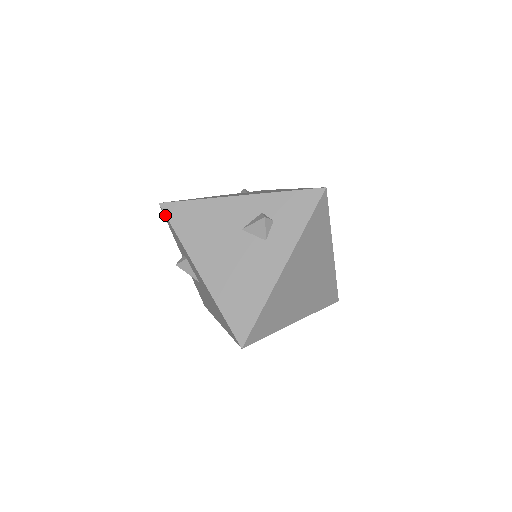
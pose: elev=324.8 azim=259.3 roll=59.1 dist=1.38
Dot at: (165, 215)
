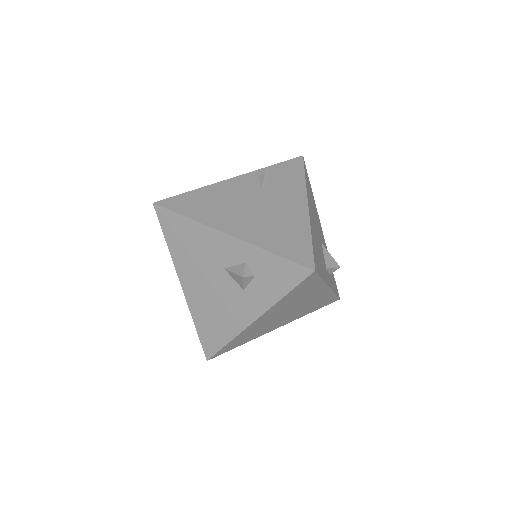
Dot at: (158, 218)
